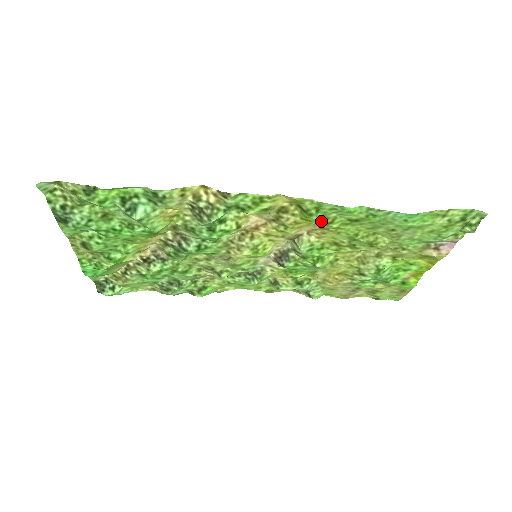
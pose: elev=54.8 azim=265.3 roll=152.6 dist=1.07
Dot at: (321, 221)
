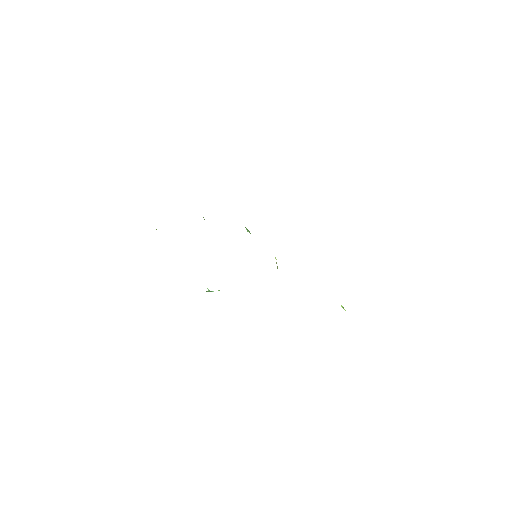
Dot at: occluded
